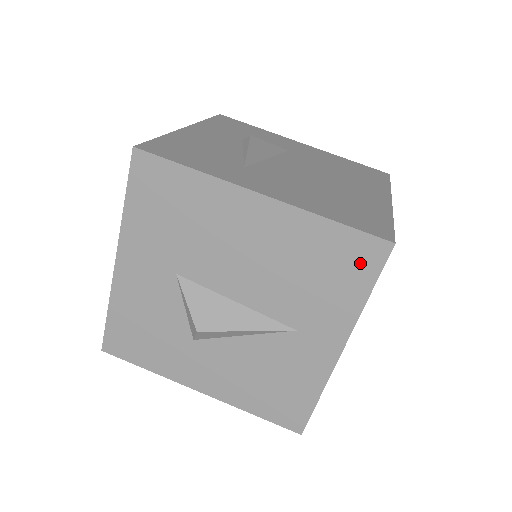
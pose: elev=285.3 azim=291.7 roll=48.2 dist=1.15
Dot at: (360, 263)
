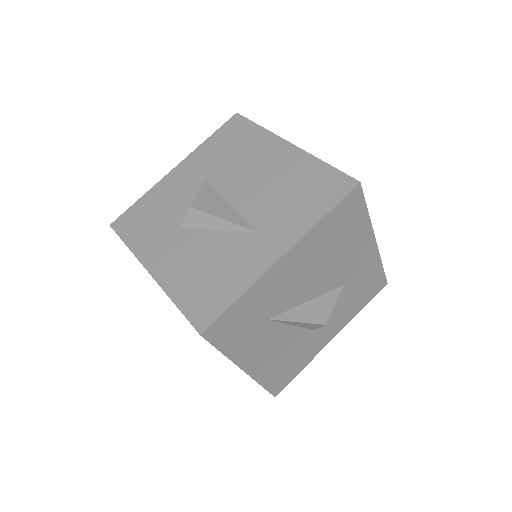
Dot at: (330, 191)
